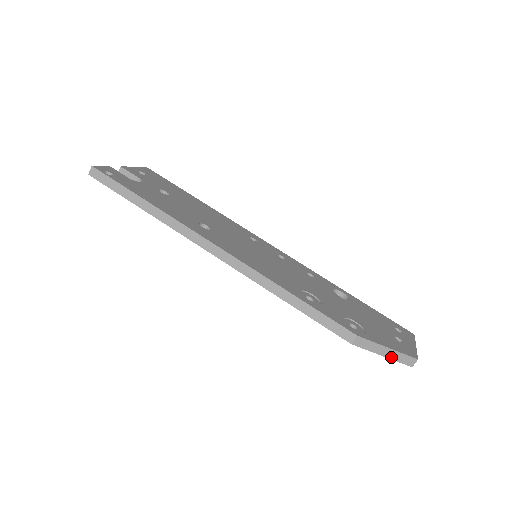
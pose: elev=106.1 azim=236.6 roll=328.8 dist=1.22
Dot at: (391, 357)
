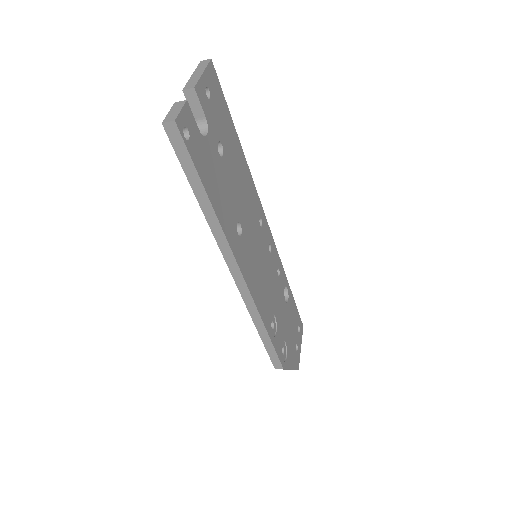
Dot at: occluded
